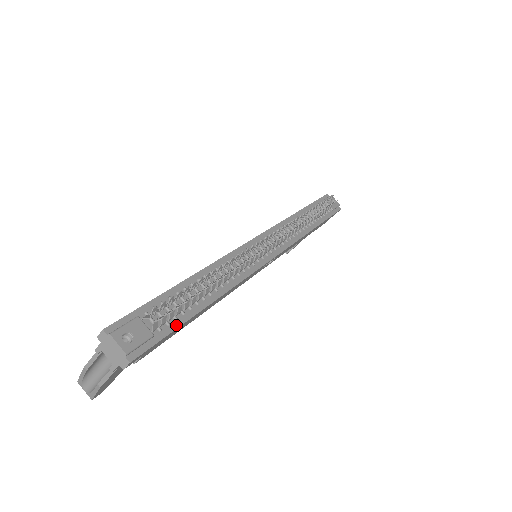
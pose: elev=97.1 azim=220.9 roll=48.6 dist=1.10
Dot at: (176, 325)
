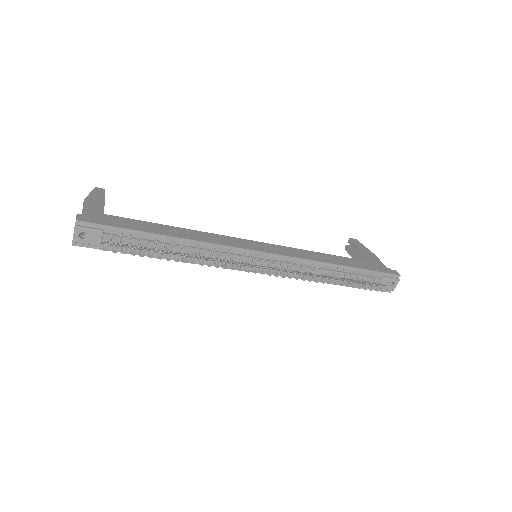
Dot at: occluded
